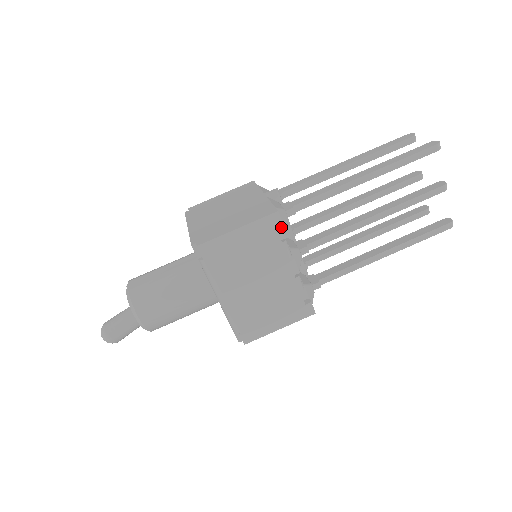
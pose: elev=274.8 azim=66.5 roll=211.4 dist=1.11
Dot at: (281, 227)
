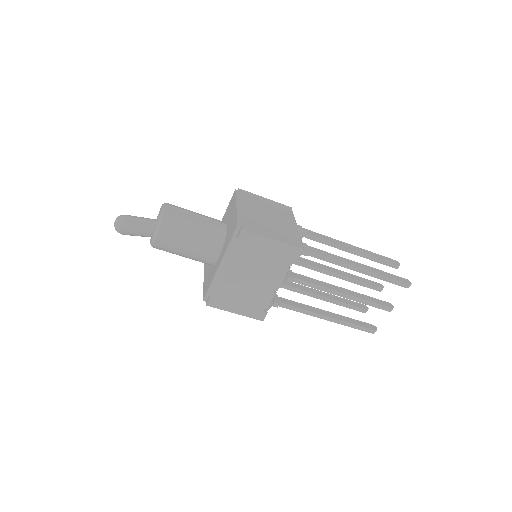
Dot at: (294, 258)
